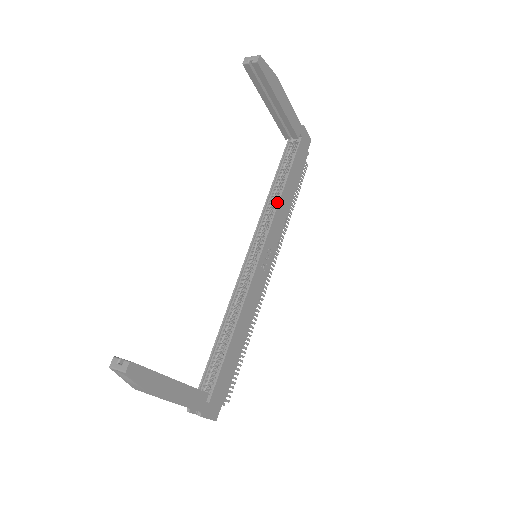
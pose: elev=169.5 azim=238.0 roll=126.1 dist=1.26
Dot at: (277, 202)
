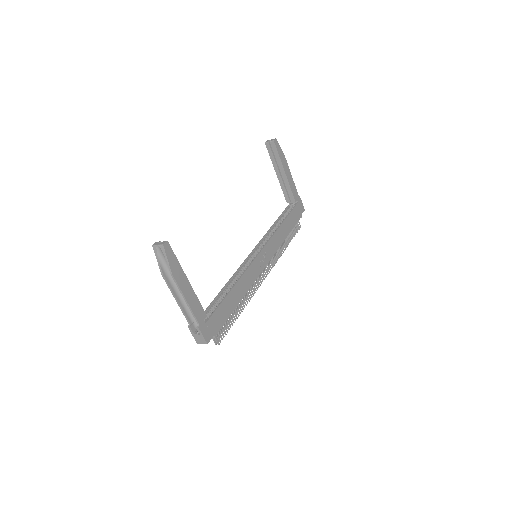
Dot at: (276, 230)
